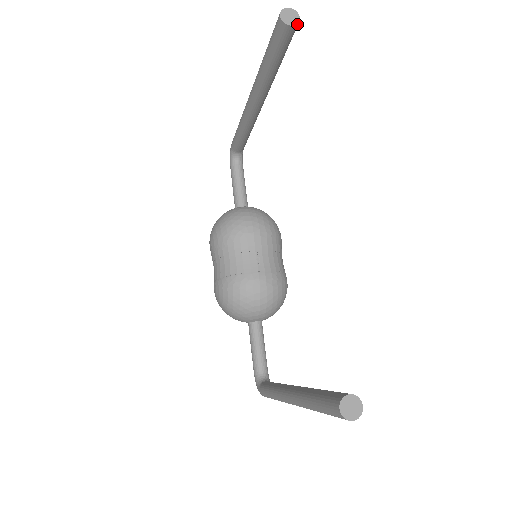
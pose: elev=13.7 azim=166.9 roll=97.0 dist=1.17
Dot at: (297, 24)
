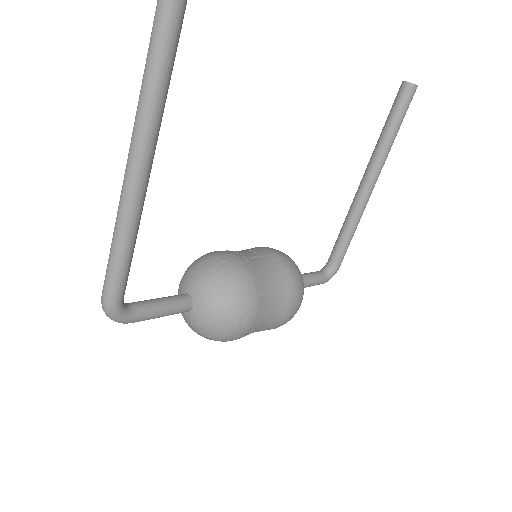
Dot at: (412, 84)
